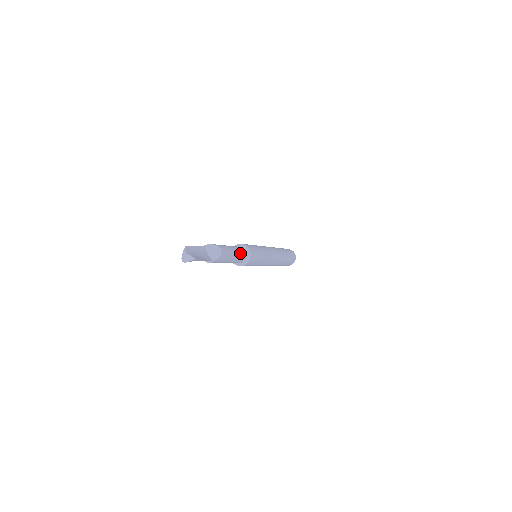
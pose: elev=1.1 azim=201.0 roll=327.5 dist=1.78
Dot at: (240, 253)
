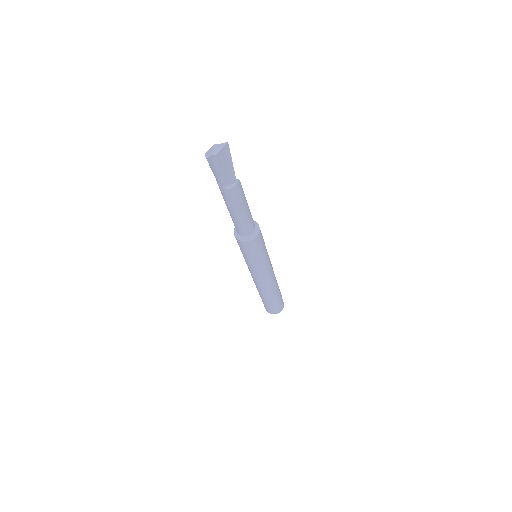
Dot at: occluded
